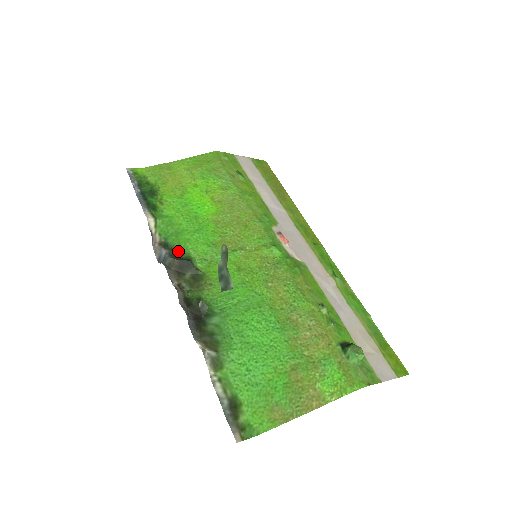
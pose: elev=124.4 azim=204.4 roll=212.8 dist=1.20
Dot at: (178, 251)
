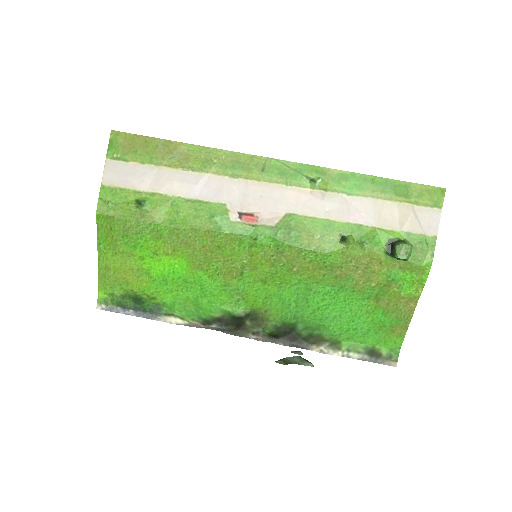
Dot at: (219, 317)
